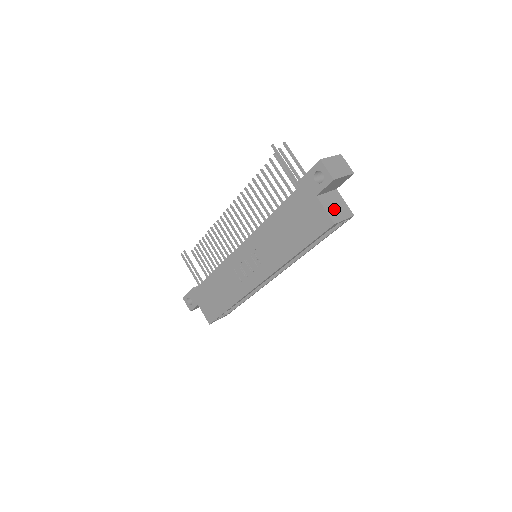
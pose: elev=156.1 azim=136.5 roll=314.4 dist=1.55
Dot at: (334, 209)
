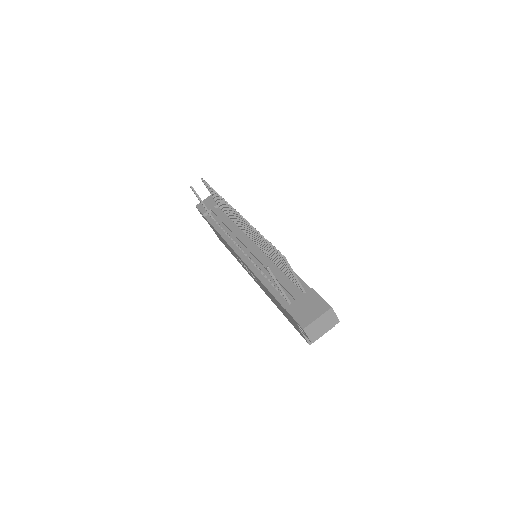
Dot at: occluded
